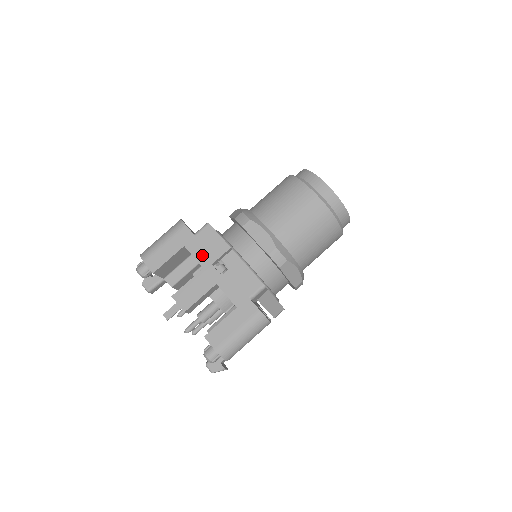
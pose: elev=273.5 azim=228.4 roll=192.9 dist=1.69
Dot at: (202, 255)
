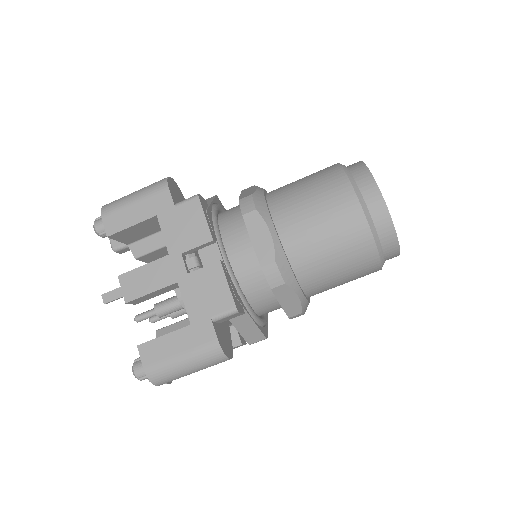
Dot at: (174, 236)
